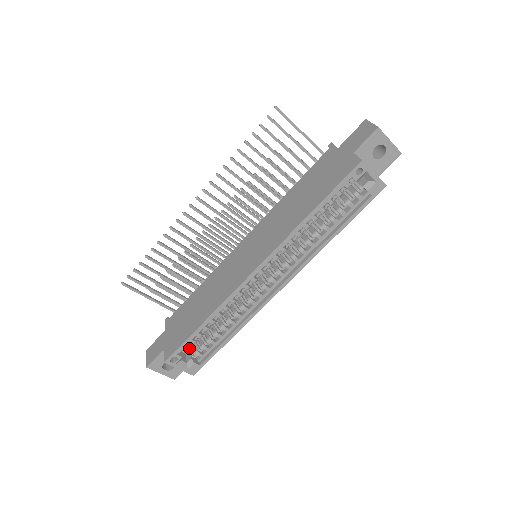
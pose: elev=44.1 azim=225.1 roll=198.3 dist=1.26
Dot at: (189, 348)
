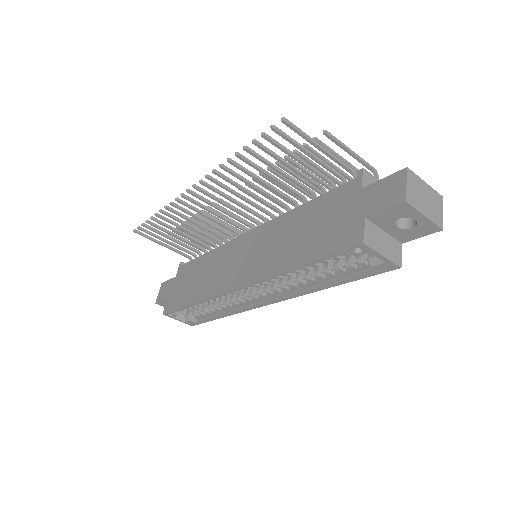
Dot at: (185, 310)
